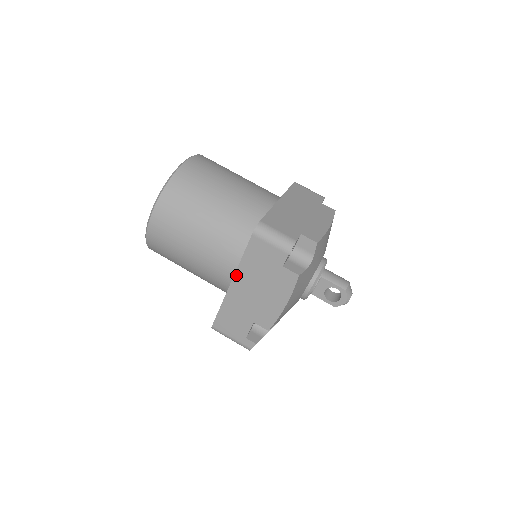
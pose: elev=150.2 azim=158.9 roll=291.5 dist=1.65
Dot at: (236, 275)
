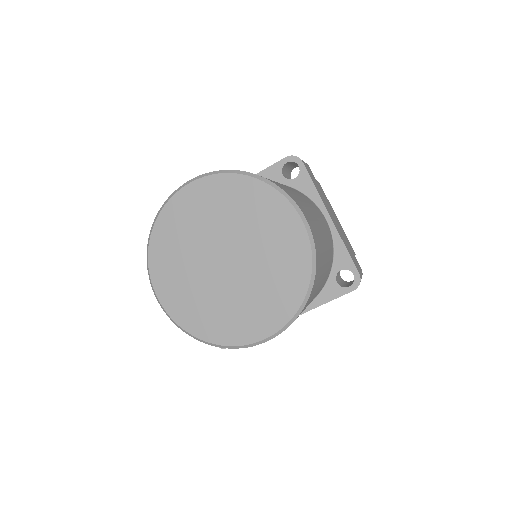
Dot at: (301, 314)
